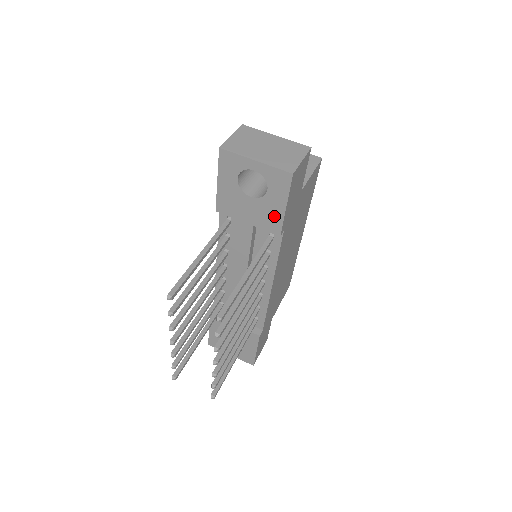
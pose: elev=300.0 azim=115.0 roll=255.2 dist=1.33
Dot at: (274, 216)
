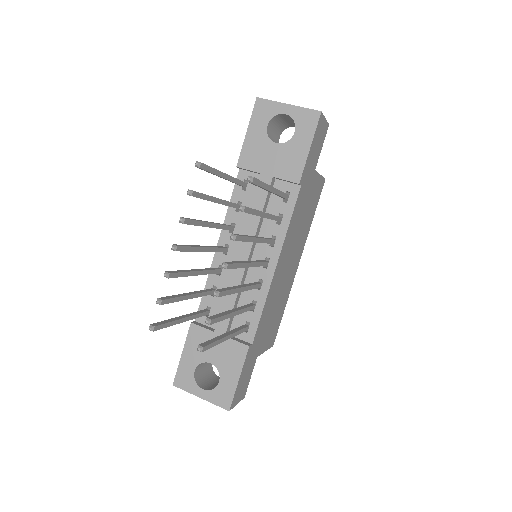
Dot at: (296, 161)
